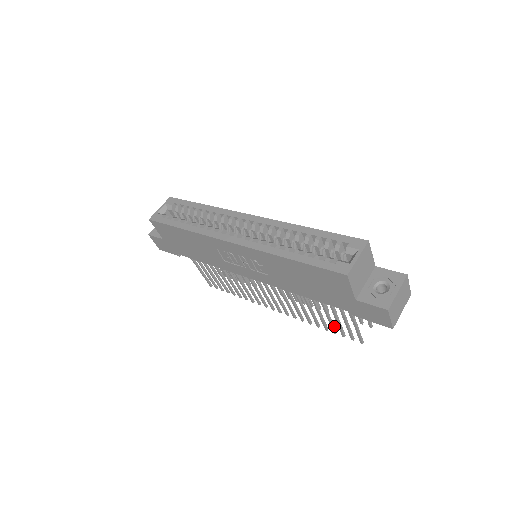
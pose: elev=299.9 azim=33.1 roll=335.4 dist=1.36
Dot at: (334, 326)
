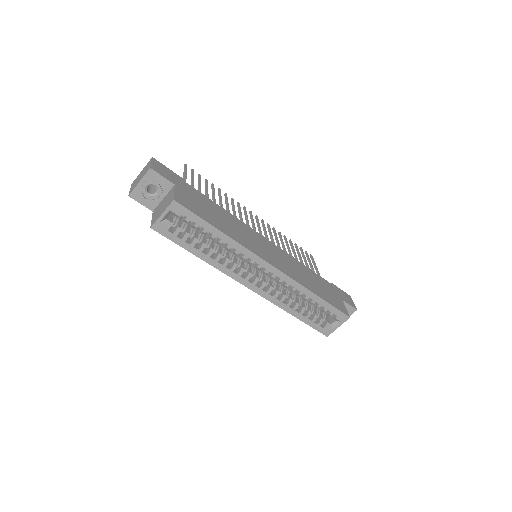
Dot at: occluded
